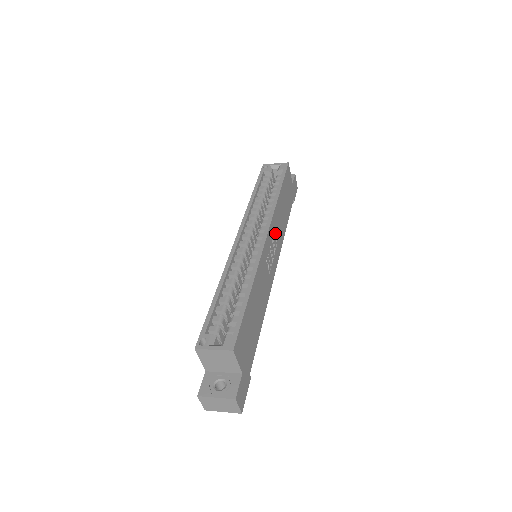
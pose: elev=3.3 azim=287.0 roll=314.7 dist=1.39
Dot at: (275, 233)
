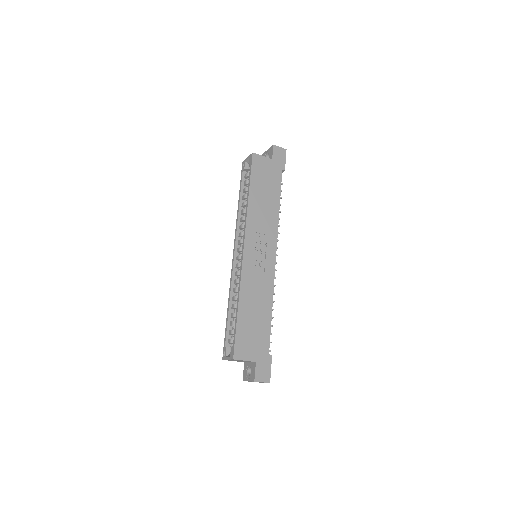
Dot at: (258, 232)
